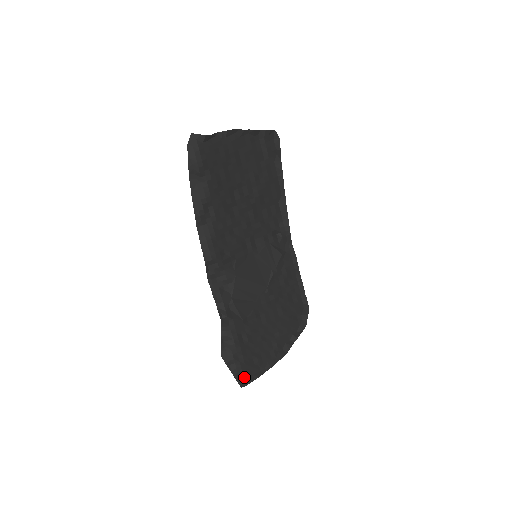
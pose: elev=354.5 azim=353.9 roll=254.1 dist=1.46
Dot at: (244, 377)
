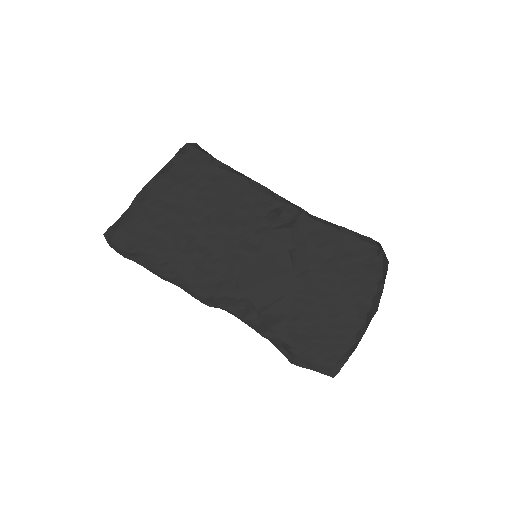
Dot at: (329, 367)
